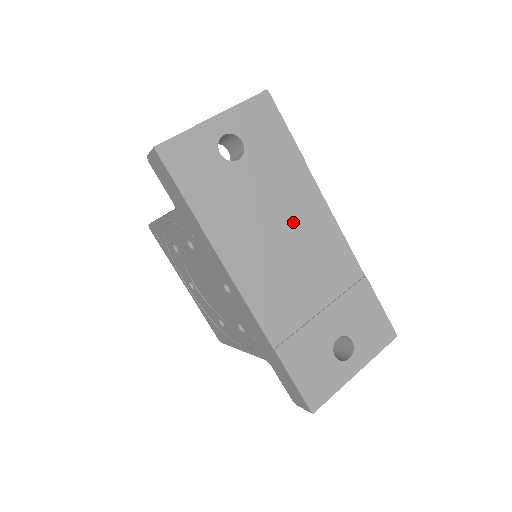
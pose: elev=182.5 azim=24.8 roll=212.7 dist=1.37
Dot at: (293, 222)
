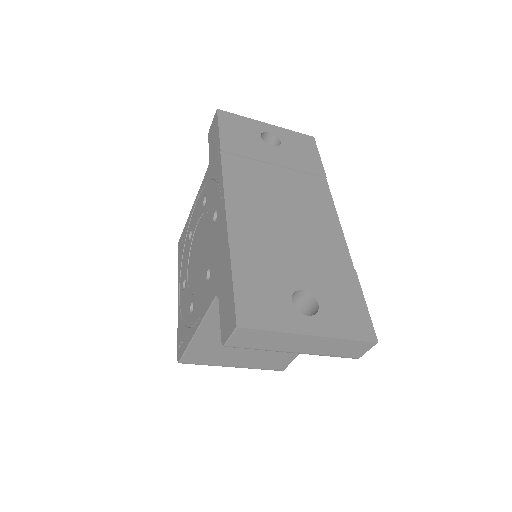
Dot at: (298, 197)
